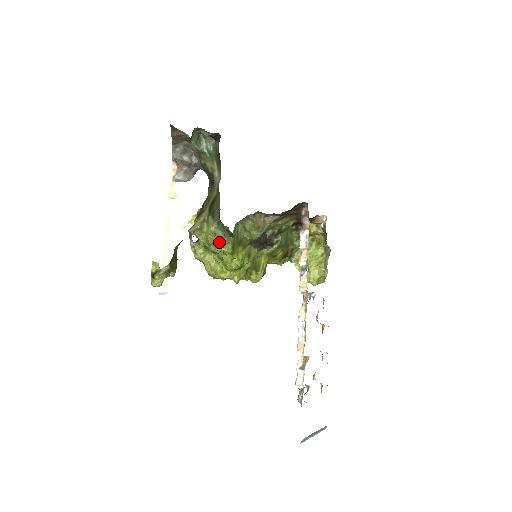
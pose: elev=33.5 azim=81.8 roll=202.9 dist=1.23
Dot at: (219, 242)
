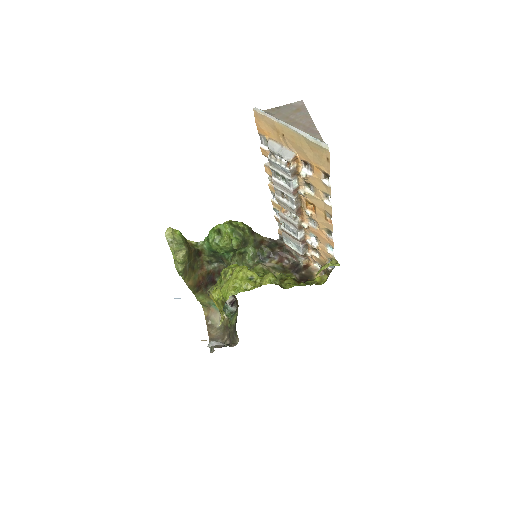
Dot at: occluded
